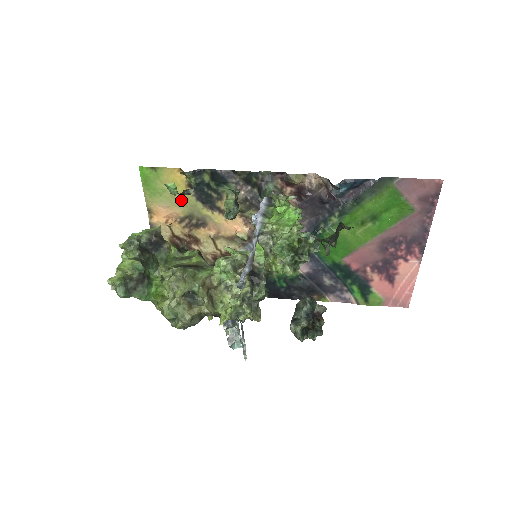
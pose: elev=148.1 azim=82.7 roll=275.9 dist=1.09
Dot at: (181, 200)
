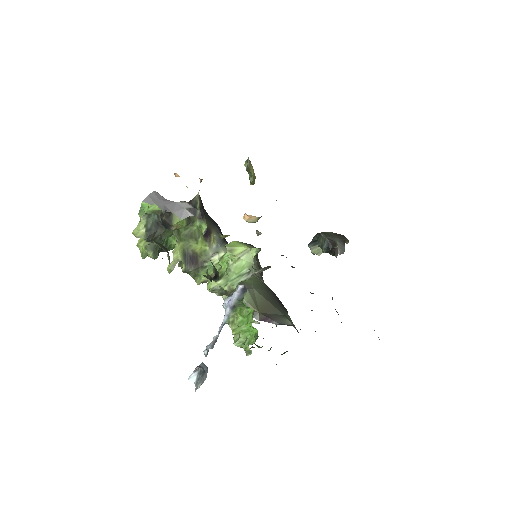
Dot at: occluded
